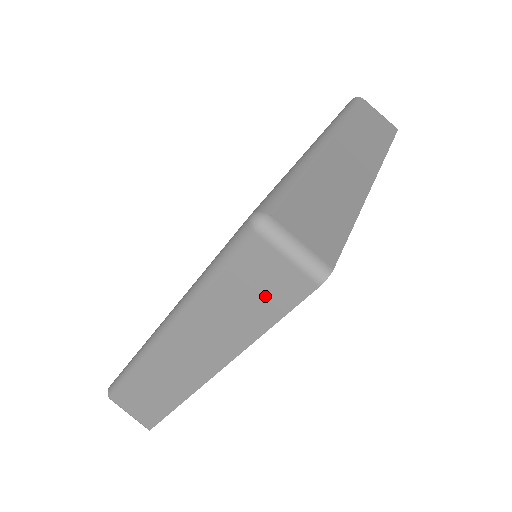
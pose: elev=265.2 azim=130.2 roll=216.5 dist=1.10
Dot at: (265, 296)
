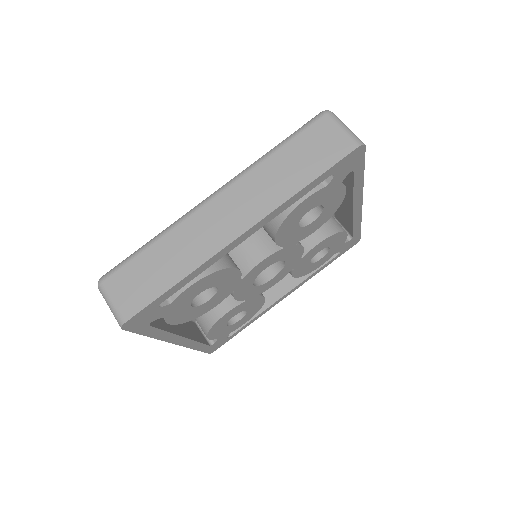
Dot at: (317, 156)
